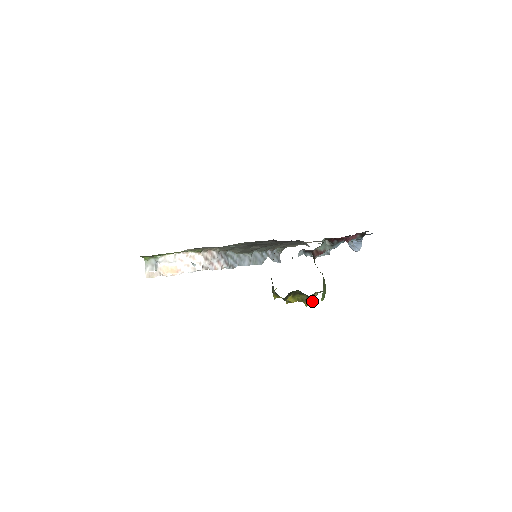
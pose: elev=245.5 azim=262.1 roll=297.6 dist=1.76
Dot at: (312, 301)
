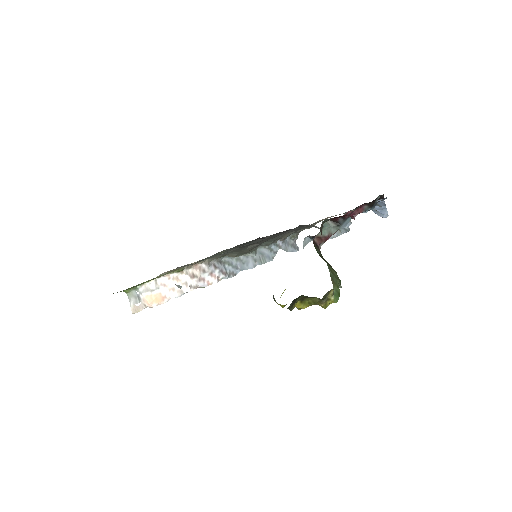
Dot at: (330, 301)
